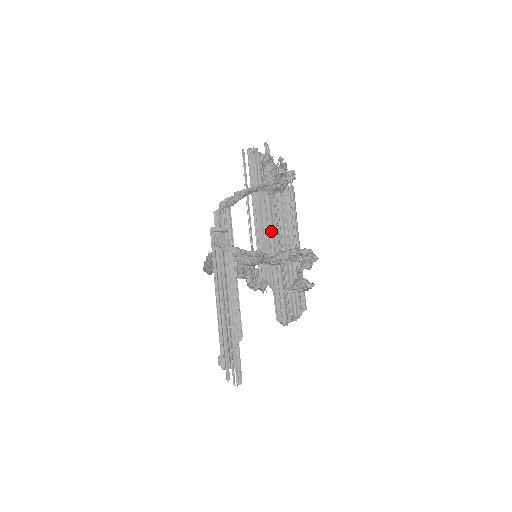
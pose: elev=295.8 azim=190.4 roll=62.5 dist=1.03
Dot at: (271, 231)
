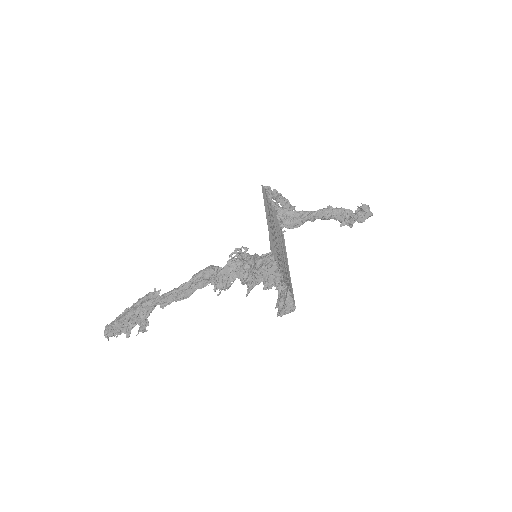
Dot at: (280, 237)
